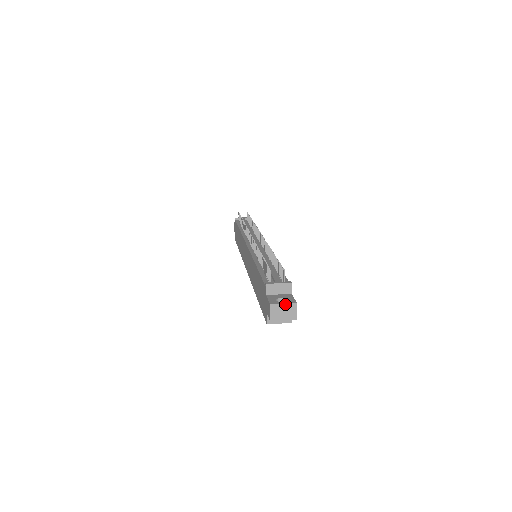
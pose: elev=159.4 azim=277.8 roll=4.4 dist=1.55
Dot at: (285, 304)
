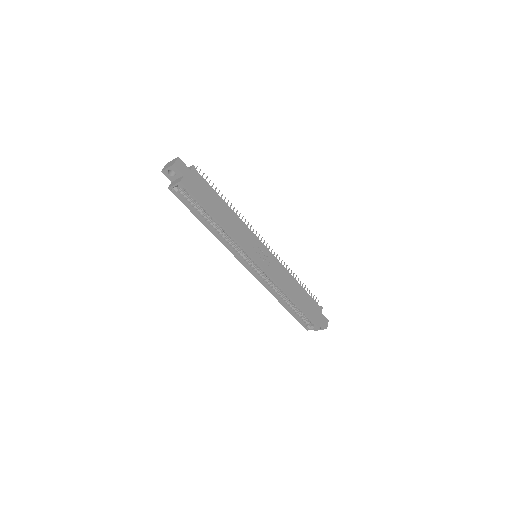
Dot at: (173, 160)
